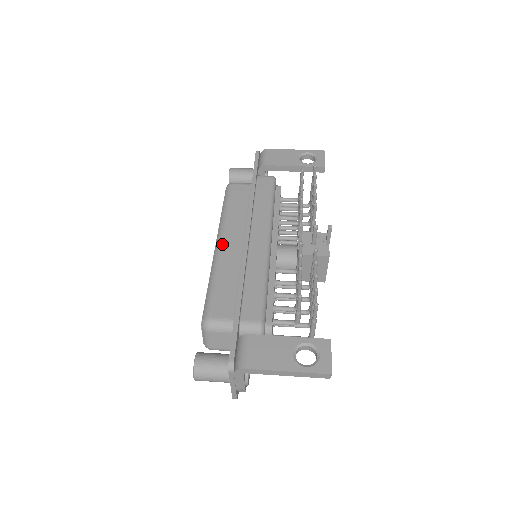
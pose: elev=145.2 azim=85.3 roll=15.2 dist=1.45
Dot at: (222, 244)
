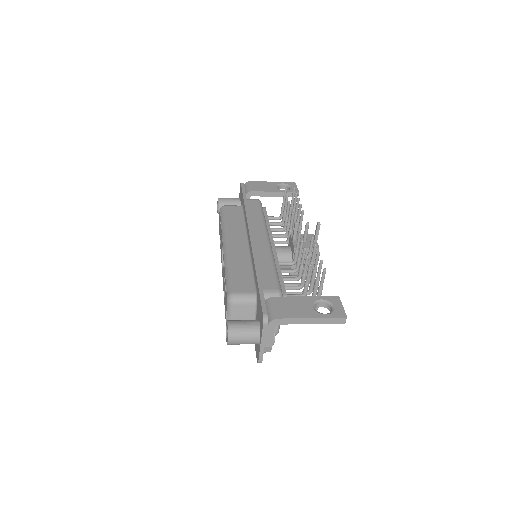
Dot at: (229, 244)
